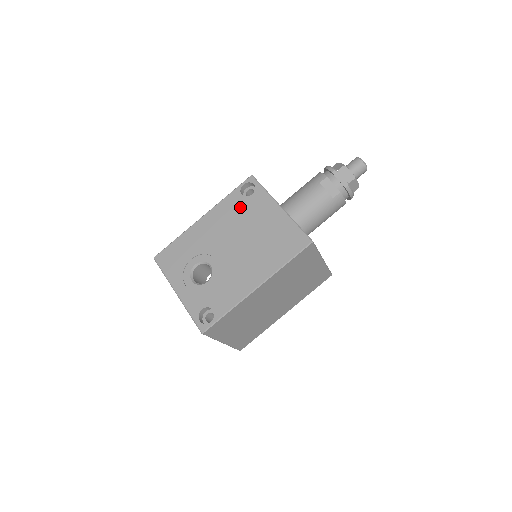
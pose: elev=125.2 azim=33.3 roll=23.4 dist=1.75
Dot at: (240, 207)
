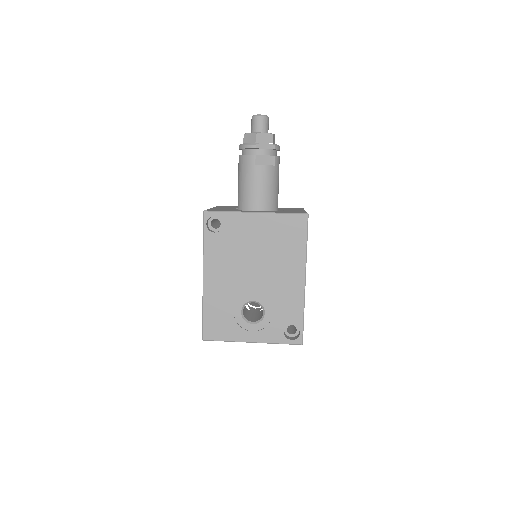
Dot at: (225, 242)
